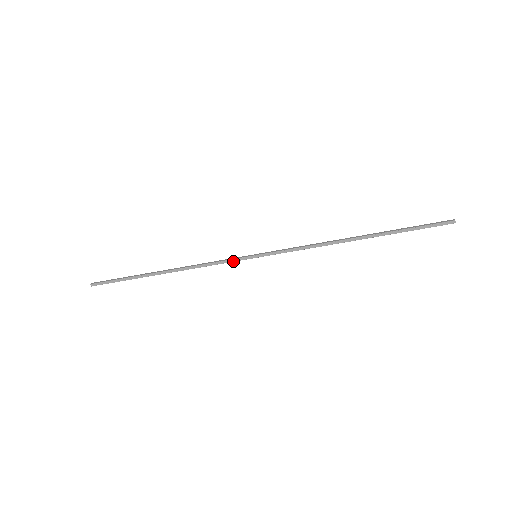
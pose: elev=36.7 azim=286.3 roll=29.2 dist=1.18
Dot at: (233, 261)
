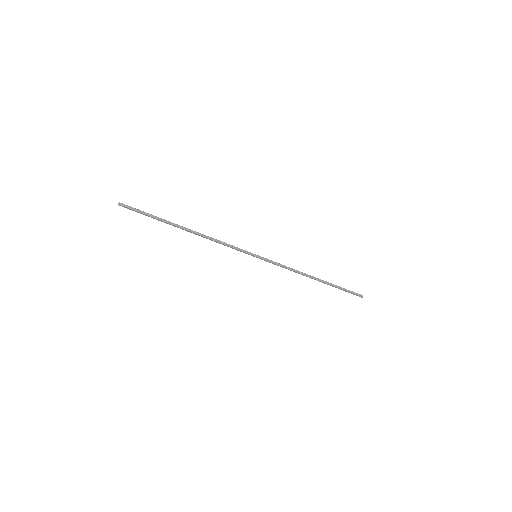
Dot at: (241, 250)
